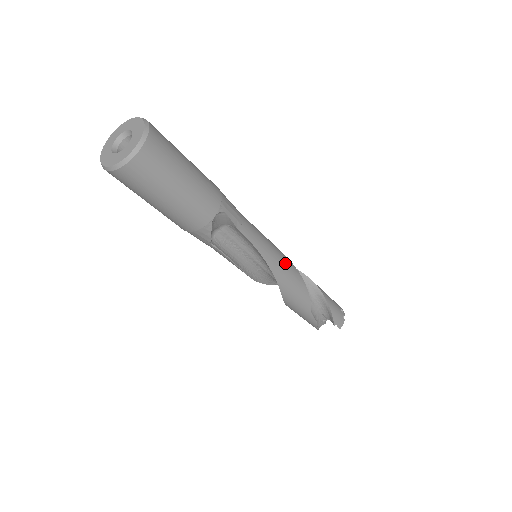
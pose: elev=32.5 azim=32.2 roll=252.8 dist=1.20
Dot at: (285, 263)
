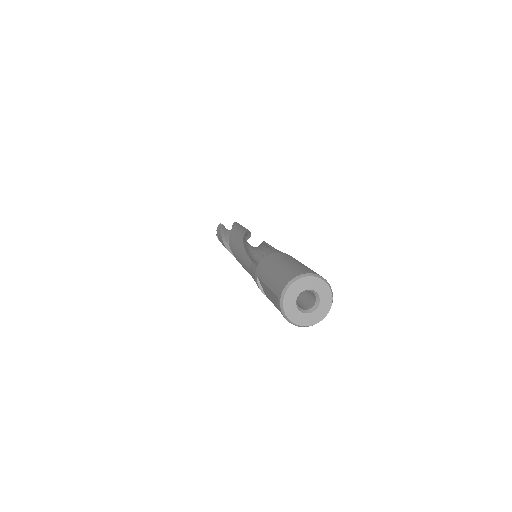
Dot at: occluded
